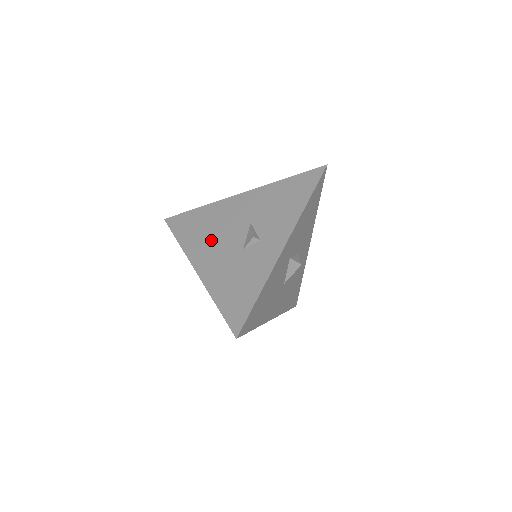
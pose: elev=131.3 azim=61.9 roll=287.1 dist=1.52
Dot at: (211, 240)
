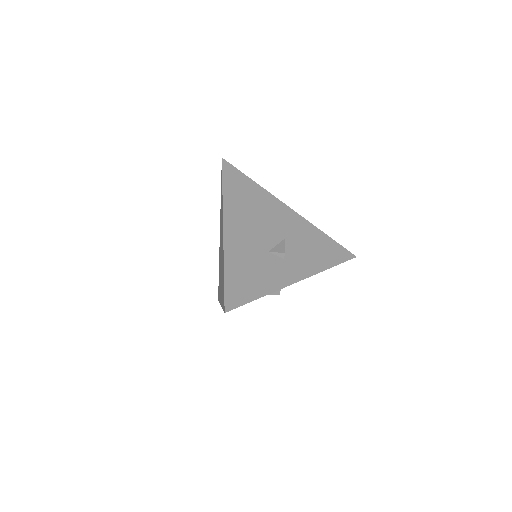
Dot at: (249, 218)
